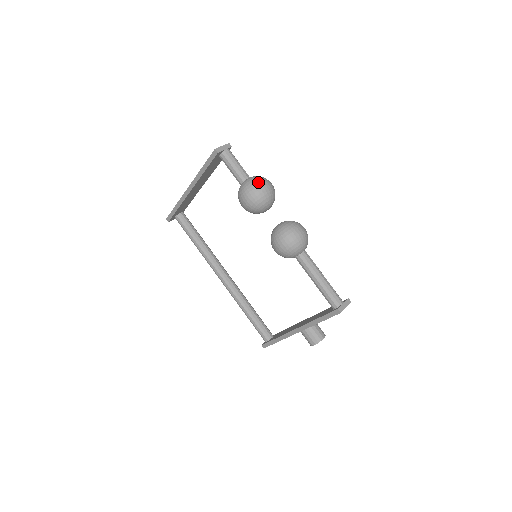
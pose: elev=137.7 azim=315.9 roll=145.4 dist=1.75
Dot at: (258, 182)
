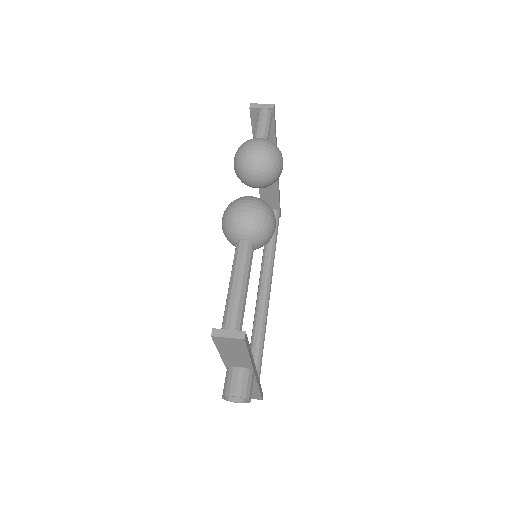
Dot at: (252, 140)
